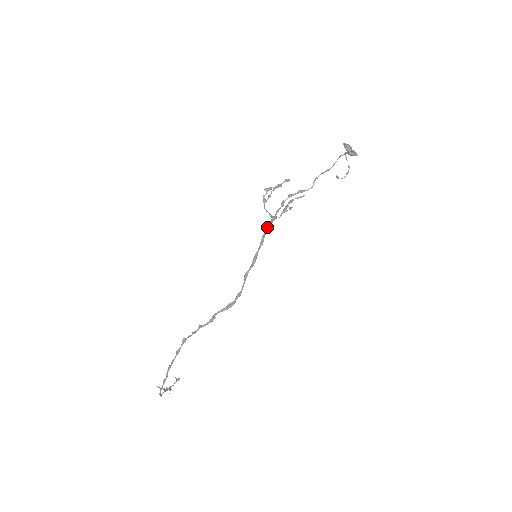
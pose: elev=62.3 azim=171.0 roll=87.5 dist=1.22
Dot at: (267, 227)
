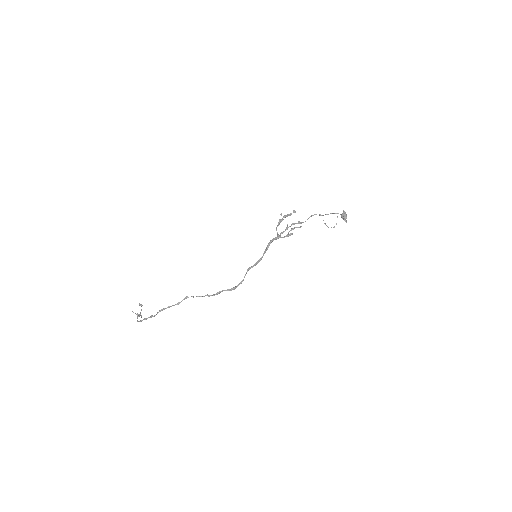
Dot at: (272, 241)
